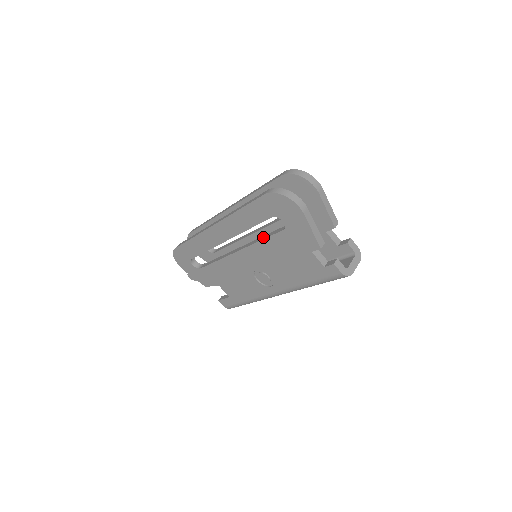
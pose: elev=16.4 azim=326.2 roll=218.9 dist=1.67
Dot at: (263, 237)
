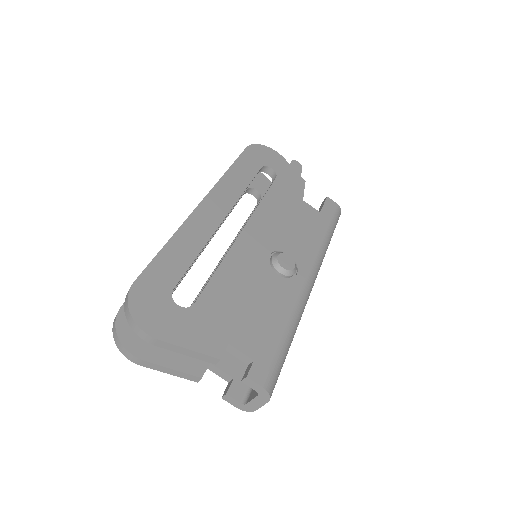
Dot at: occluded
